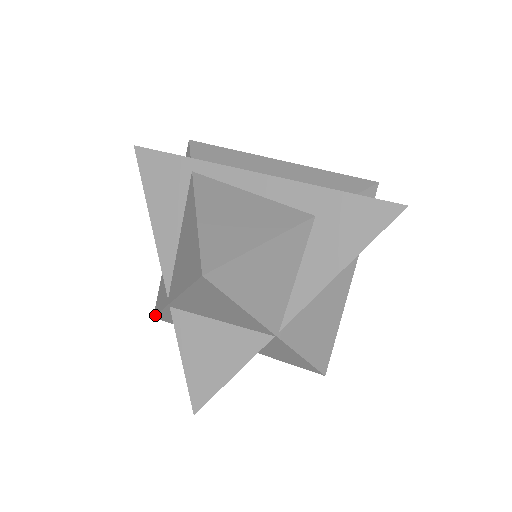
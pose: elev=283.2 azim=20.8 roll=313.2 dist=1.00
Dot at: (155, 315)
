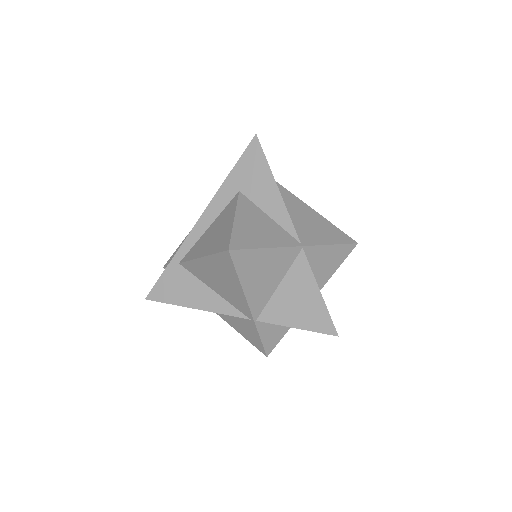
Dot at: (264, 351)
